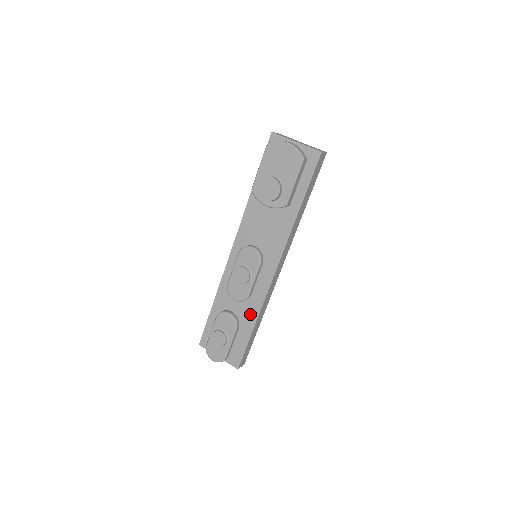
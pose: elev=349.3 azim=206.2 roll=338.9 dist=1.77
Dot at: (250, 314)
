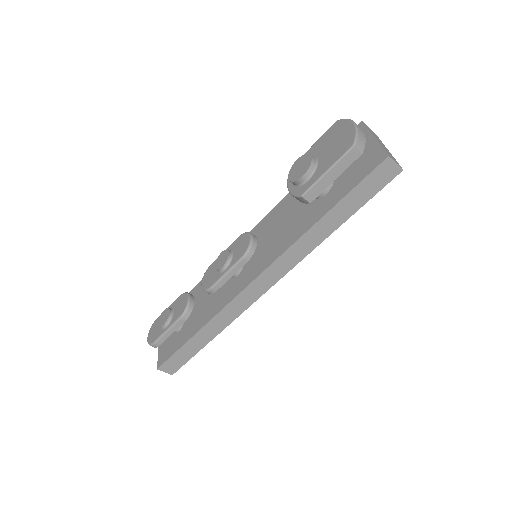
Dot at: (205, 315)
